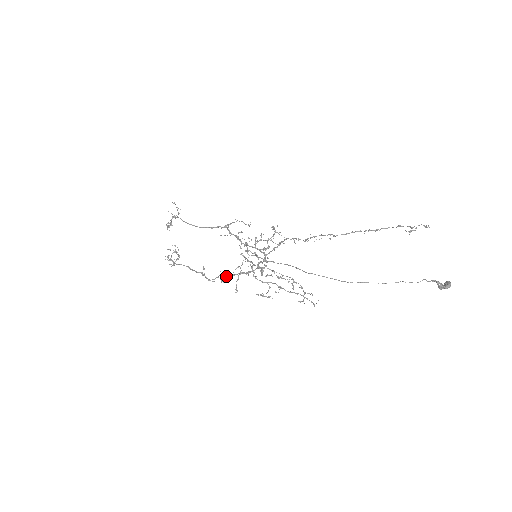
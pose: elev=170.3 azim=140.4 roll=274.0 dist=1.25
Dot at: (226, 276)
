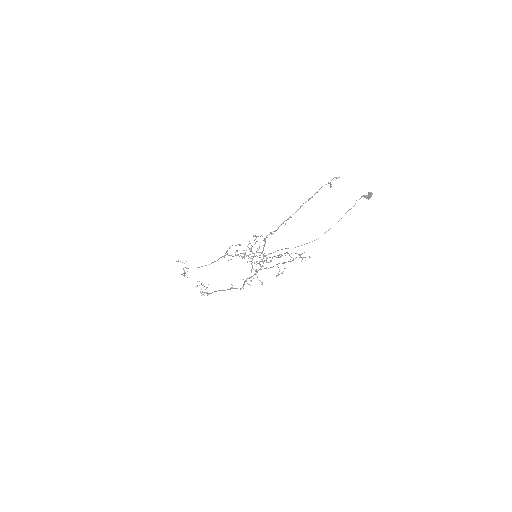
Dot at: occluded
